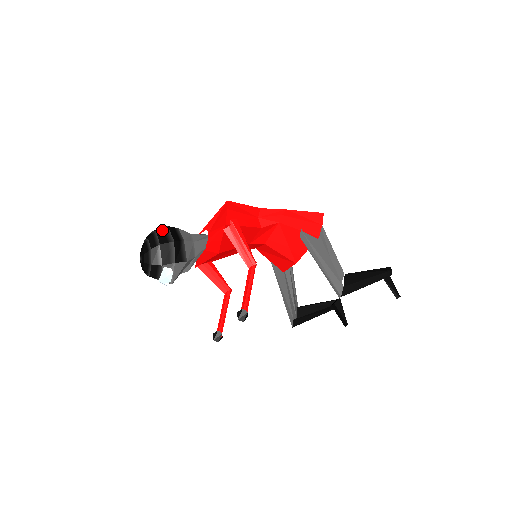
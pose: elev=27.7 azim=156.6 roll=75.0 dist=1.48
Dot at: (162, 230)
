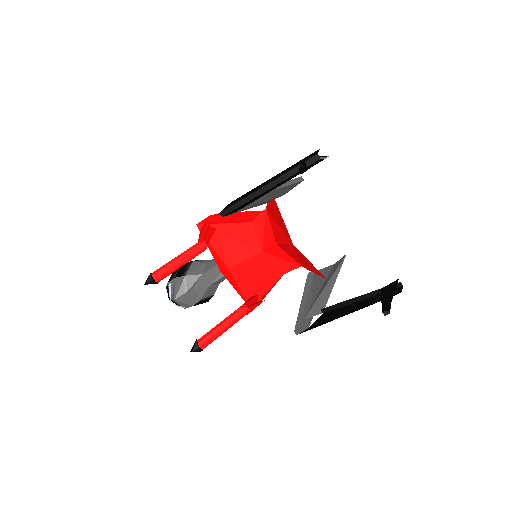
Dot at: occluded
